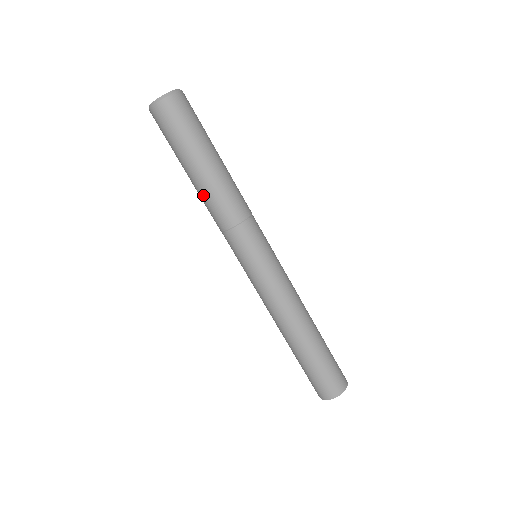
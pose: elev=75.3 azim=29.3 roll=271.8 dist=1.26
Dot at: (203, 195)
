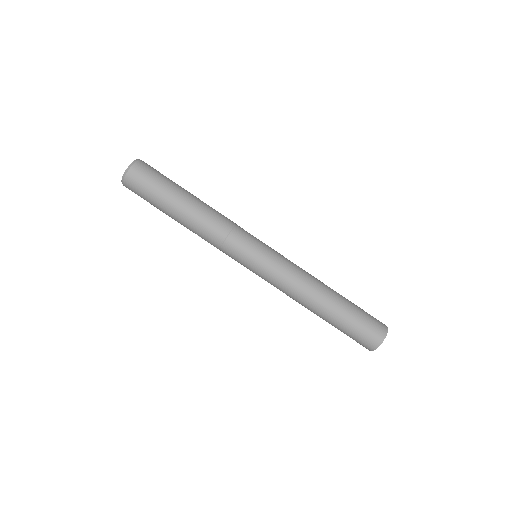
Dot at: (192, 225)
